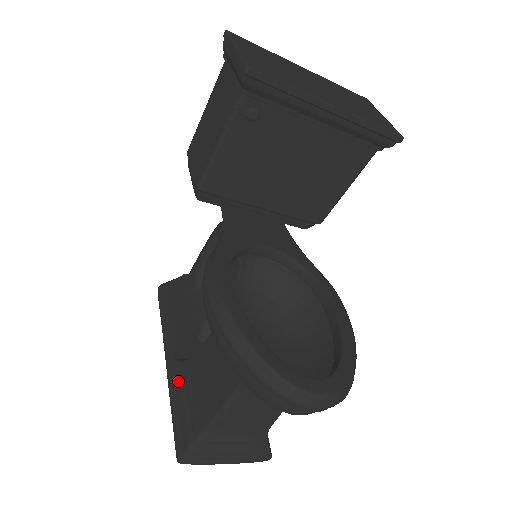
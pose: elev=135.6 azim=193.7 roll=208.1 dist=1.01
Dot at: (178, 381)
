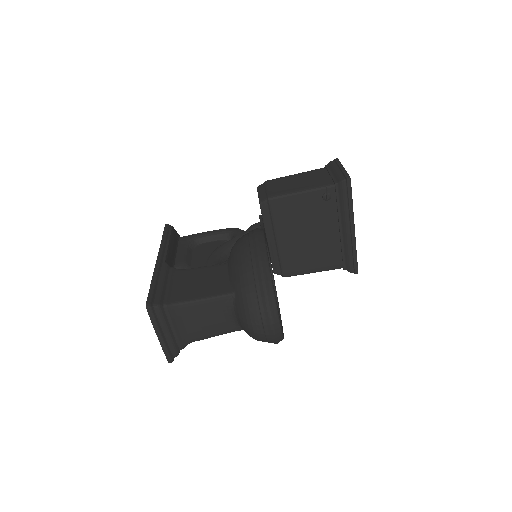
Dot at: (164, 272)
